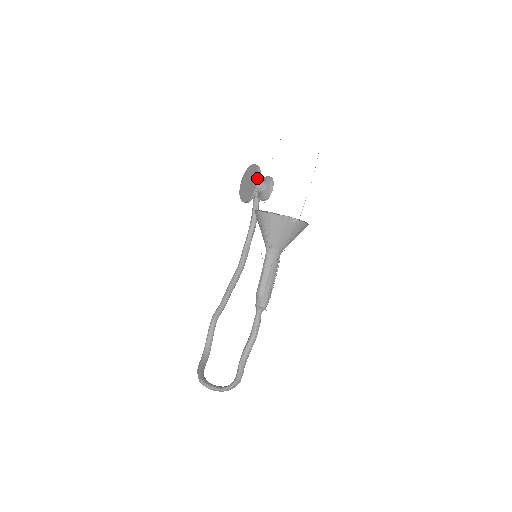
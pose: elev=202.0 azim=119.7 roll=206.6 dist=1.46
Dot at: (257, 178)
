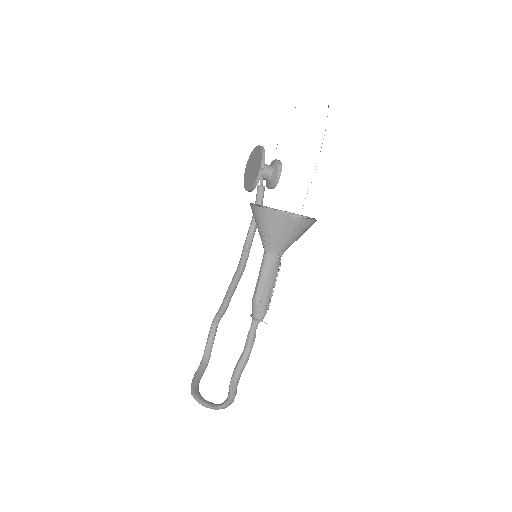
Dot at: (260, 163)
